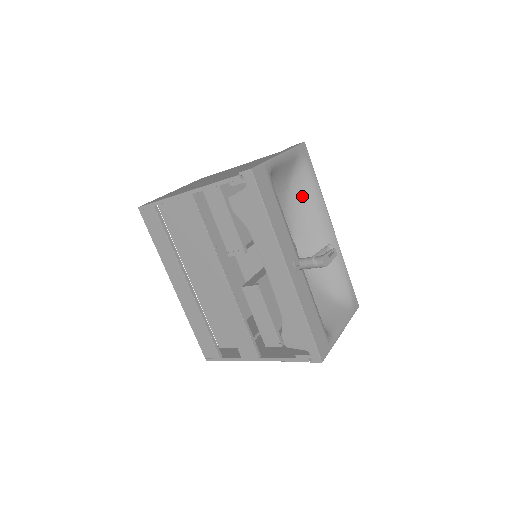
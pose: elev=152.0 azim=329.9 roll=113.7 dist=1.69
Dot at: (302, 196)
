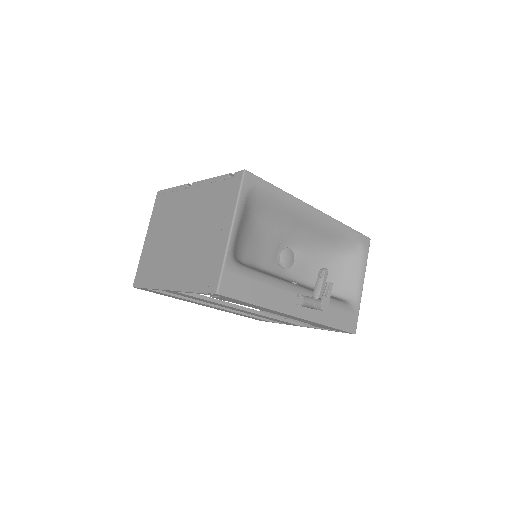
Dot at: (271, 212)
